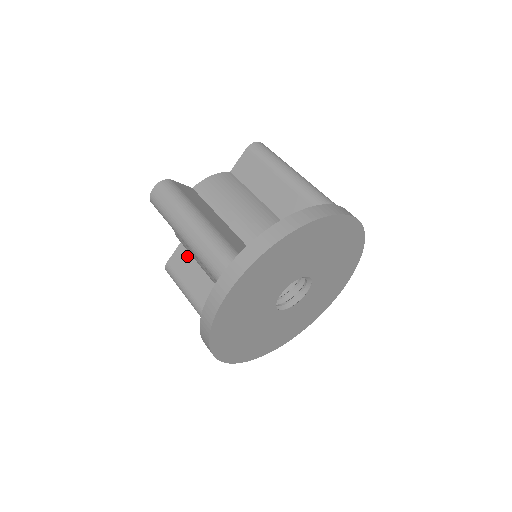
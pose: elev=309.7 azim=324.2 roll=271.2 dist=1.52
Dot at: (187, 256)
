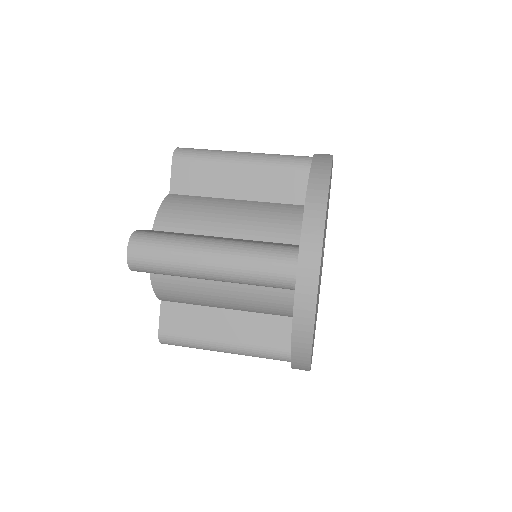
Dot at: (180, 308)
